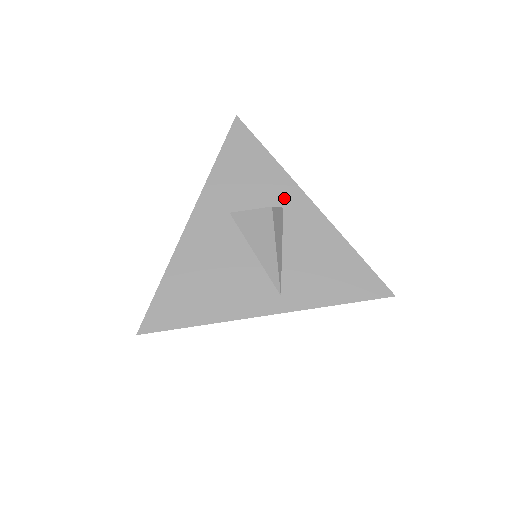
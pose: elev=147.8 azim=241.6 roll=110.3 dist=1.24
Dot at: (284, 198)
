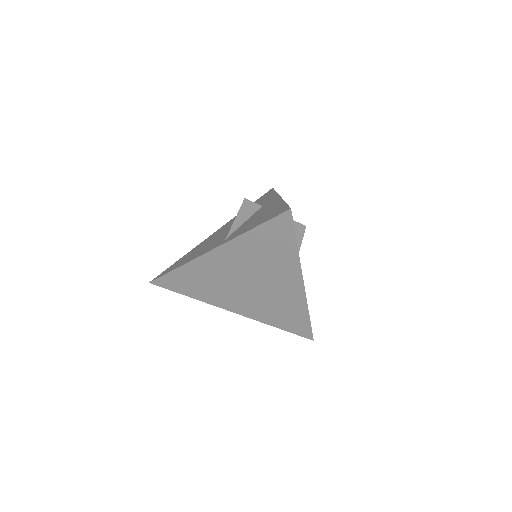
Dot at: (266, 202)
